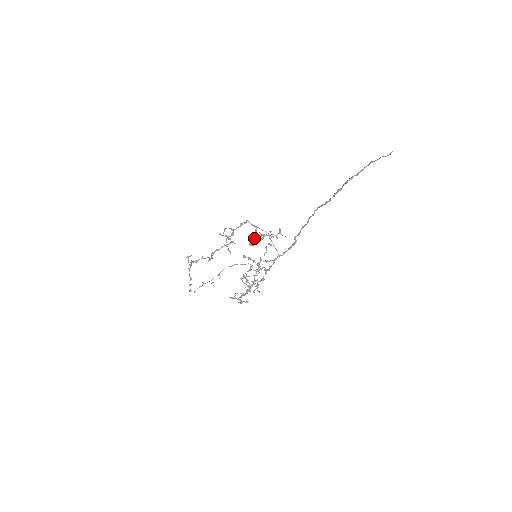
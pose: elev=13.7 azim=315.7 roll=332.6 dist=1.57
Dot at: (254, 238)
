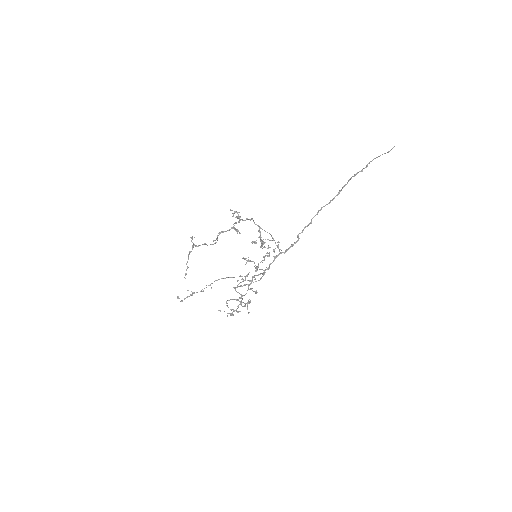
Dot at: occluded
